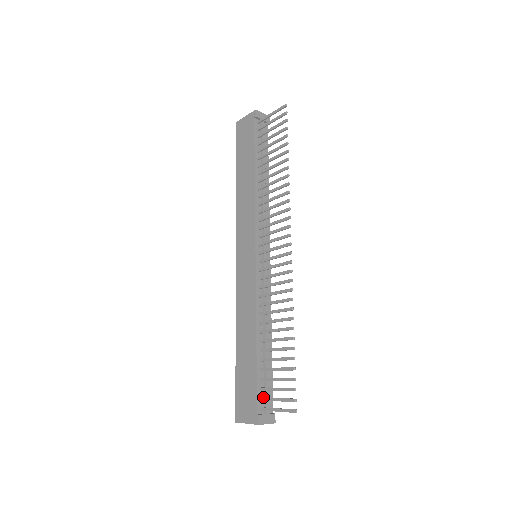
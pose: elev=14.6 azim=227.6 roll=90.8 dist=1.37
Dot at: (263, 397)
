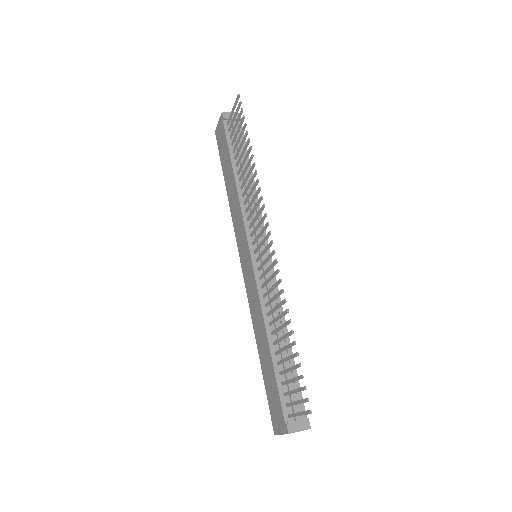
Dot at: (287, 403)
